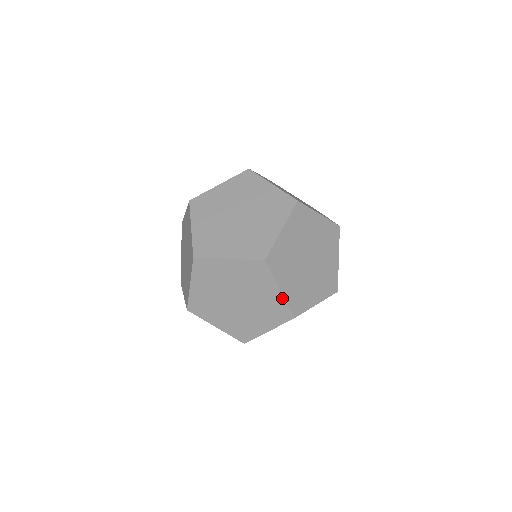
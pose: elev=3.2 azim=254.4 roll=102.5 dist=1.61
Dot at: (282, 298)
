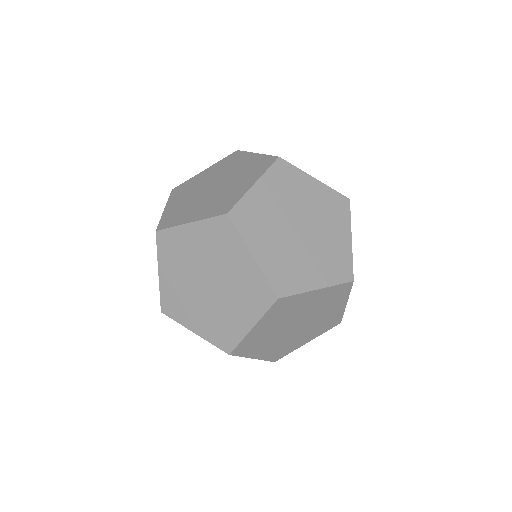
Dot at: (258, 358)
